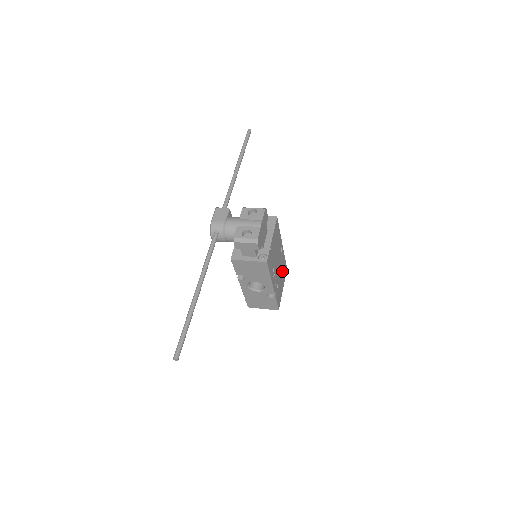
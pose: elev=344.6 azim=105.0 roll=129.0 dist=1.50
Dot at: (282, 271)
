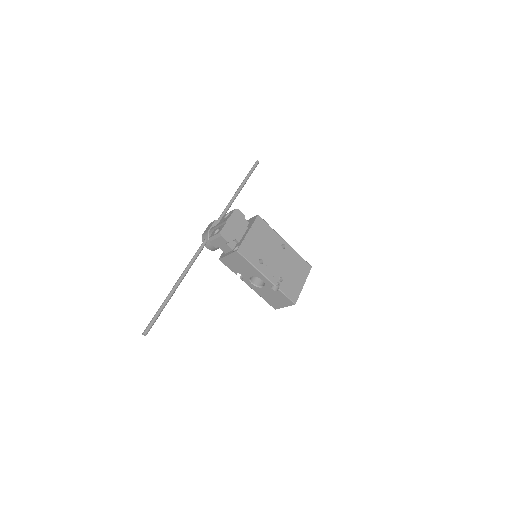
Dot at: (295, 267)
